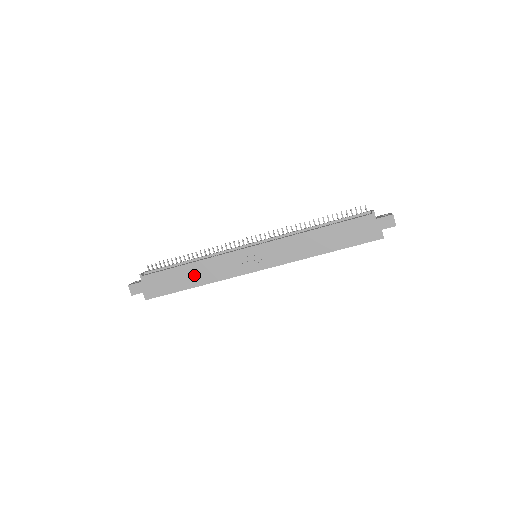
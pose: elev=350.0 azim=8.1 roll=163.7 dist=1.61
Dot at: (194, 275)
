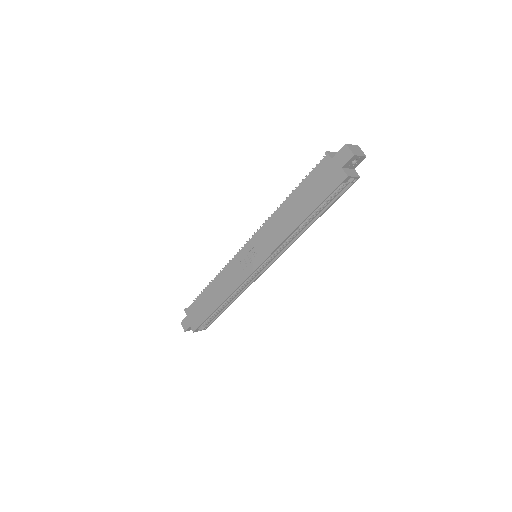
Dot at: (215, 295)
